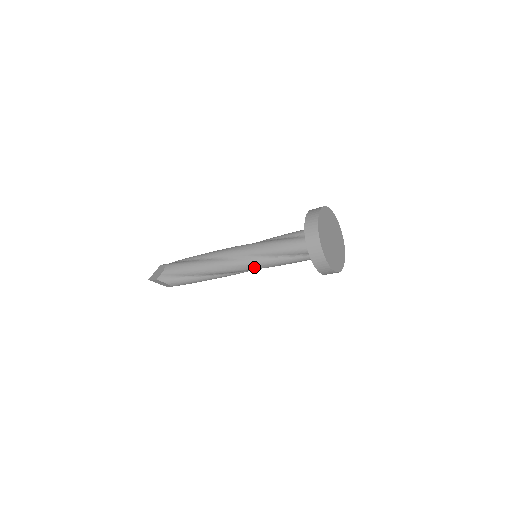
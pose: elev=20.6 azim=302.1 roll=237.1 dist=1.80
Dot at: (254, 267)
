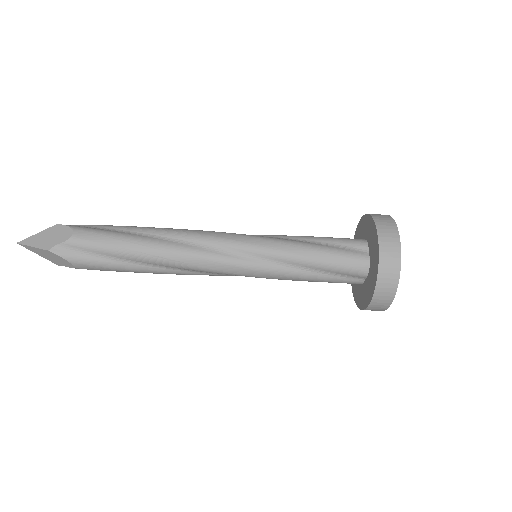
Dot at: (257, 274)
